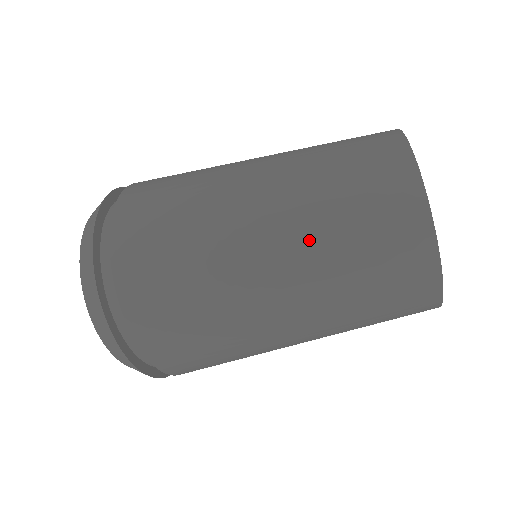
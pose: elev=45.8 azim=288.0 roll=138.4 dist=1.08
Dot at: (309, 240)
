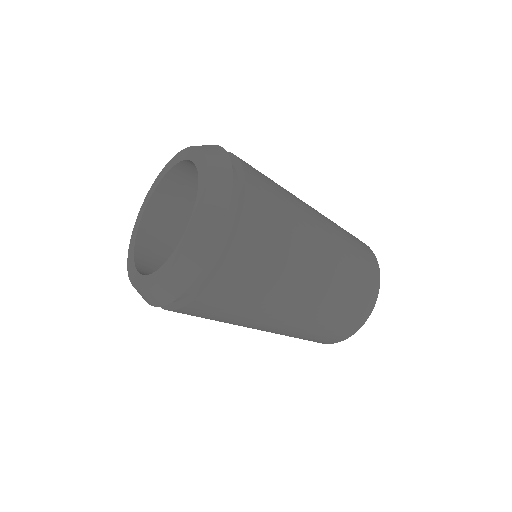
Dot at: (337, 276)
